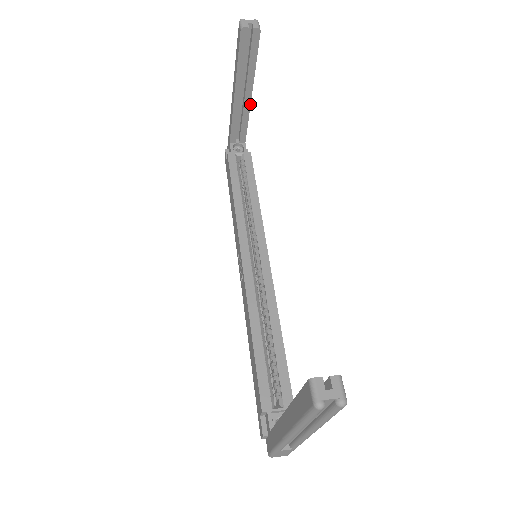
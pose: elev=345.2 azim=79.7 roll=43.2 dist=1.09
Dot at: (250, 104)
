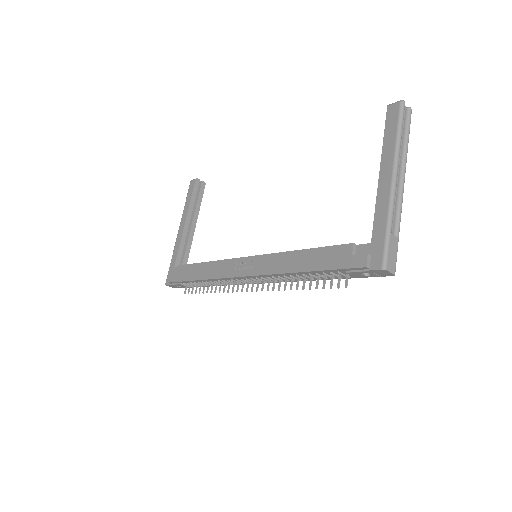
Dot at: (193, 235)
